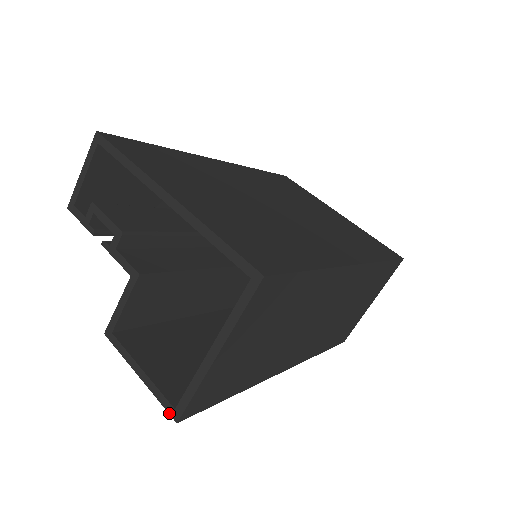
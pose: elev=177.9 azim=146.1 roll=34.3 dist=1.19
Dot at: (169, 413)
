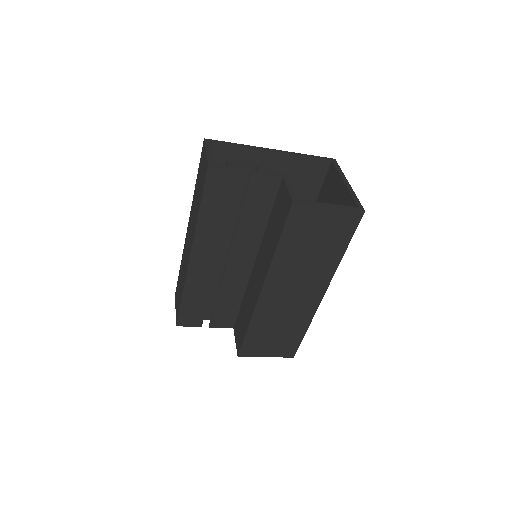
Dot at: (358, 210)
